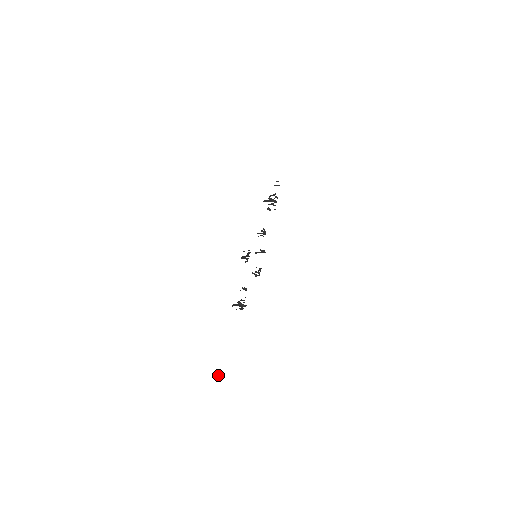
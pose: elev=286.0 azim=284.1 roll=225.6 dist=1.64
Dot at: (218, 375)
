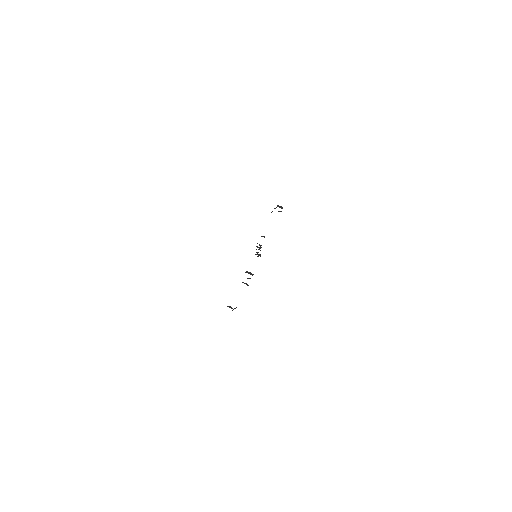
Dot at: occluded
